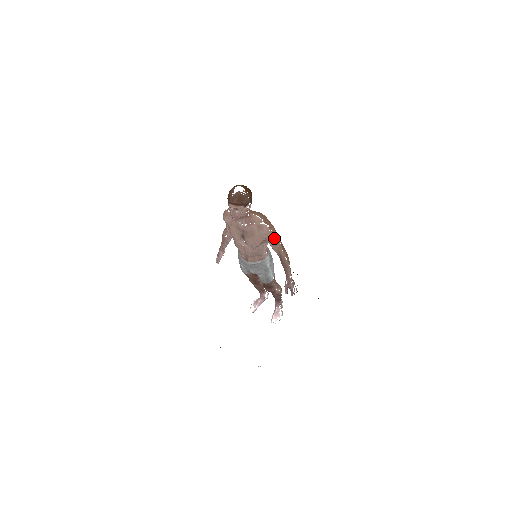
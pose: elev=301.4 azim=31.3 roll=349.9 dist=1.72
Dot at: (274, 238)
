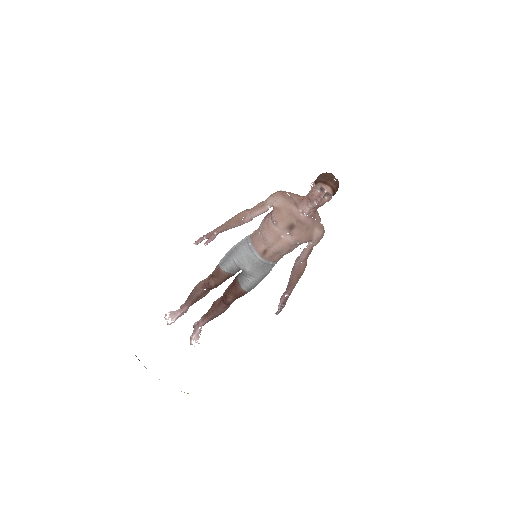
Dot at: (317, 243)
